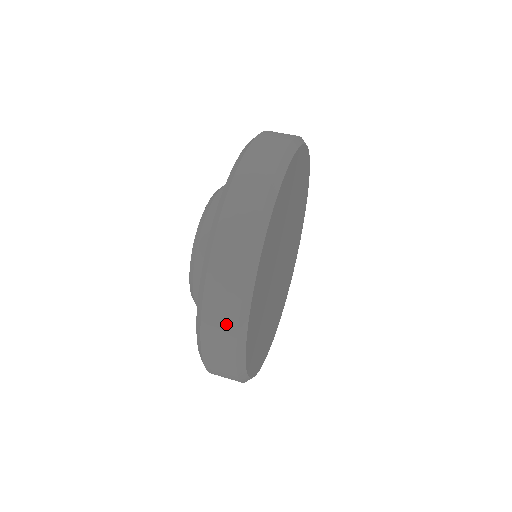
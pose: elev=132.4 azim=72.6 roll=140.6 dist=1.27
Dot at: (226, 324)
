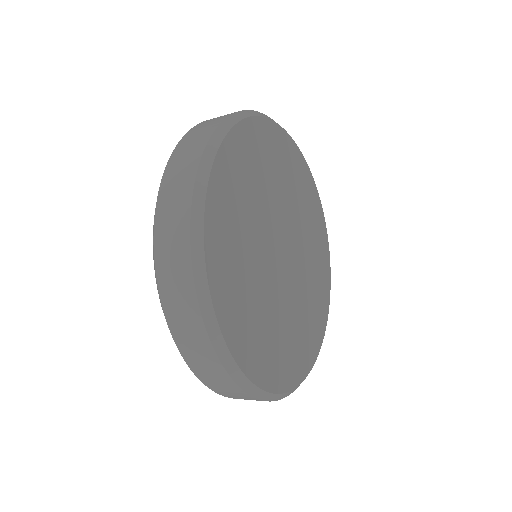
Dot at: (200, 344)
